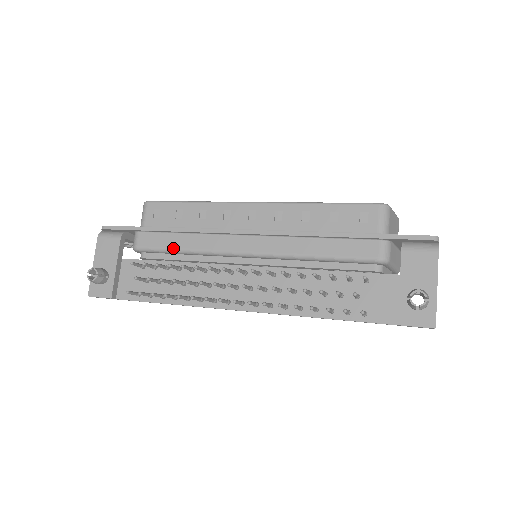
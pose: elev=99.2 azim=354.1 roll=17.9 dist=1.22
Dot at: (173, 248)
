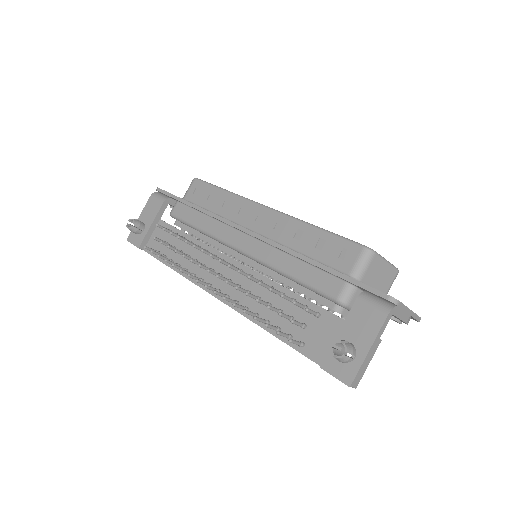
Dot at: (193, 224)
